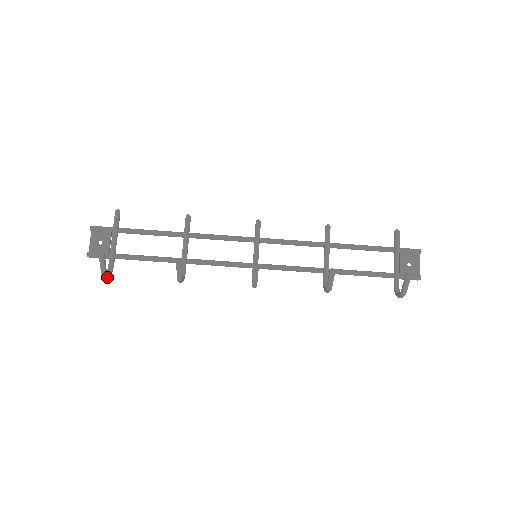
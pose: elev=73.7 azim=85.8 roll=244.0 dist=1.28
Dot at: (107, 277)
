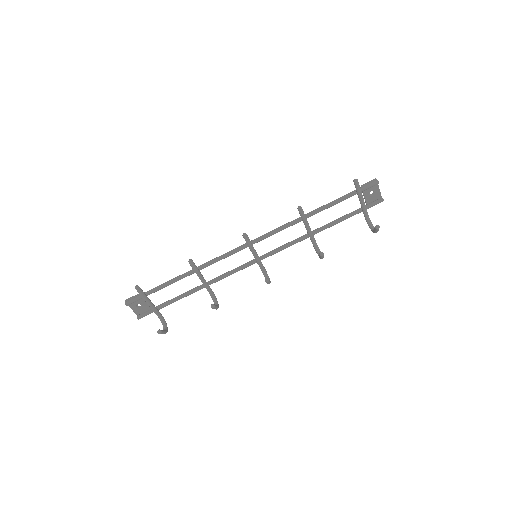
Dot at: (167, 329)
